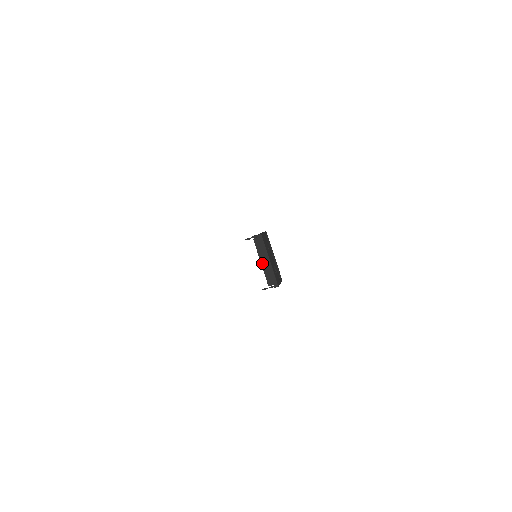
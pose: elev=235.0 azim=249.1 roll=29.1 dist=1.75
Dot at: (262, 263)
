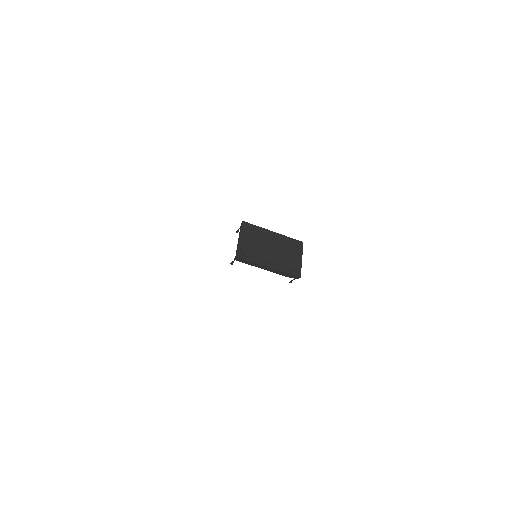
Dot at: (266, 269)
